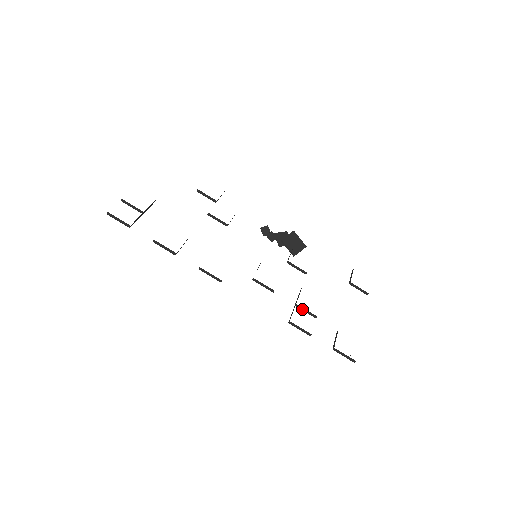
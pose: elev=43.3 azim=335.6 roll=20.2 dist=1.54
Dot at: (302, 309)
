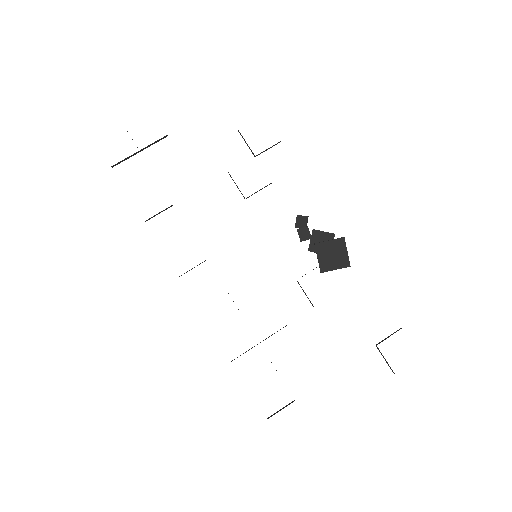
Dot at: occluded
